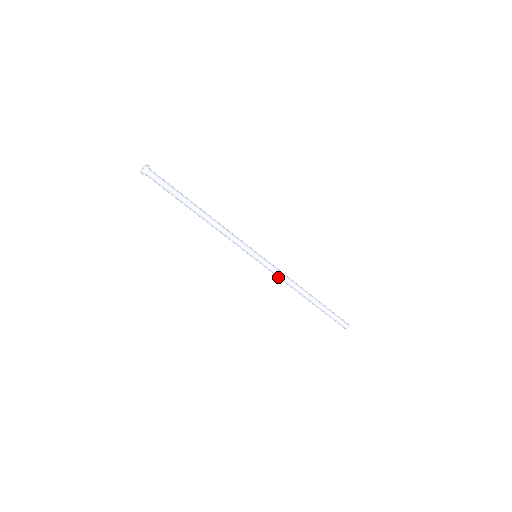
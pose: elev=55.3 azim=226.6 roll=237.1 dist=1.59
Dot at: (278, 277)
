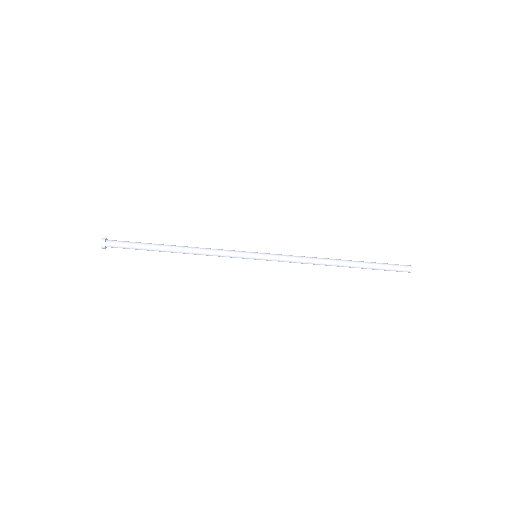
Dot at: occluded
